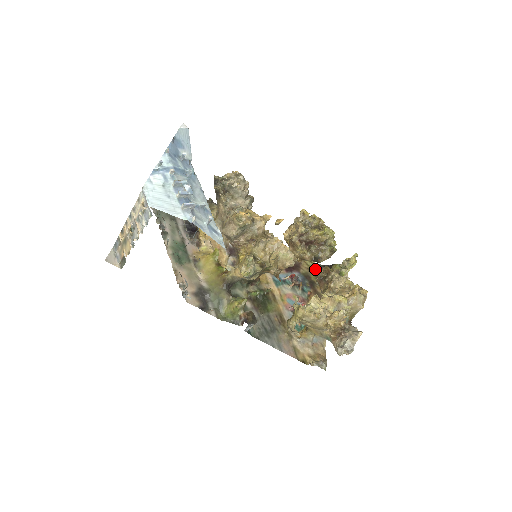
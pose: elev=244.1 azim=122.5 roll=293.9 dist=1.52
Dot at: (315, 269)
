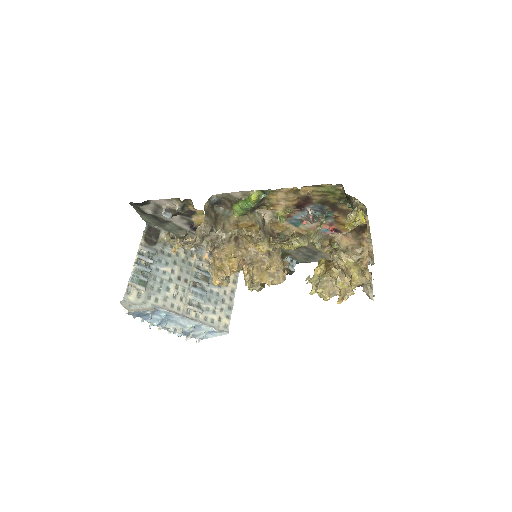
Dot at: (330, 191)
